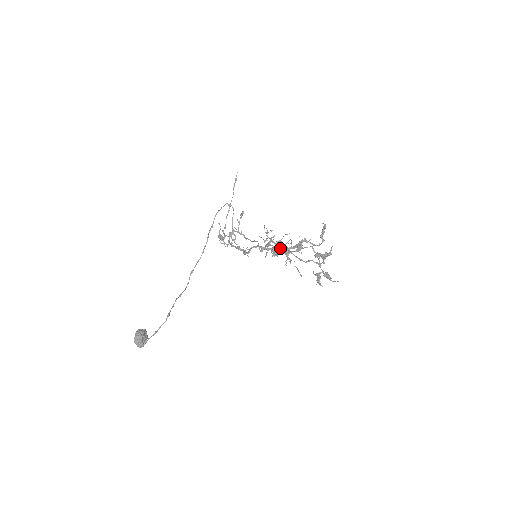
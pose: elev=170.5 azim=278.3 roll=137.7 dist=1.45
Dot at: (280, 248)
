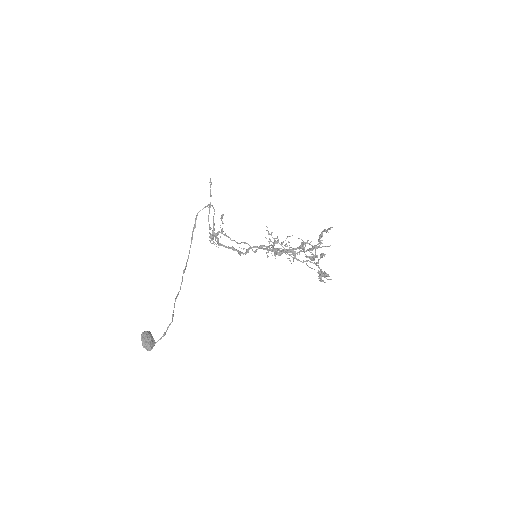
Dot at: occluded
